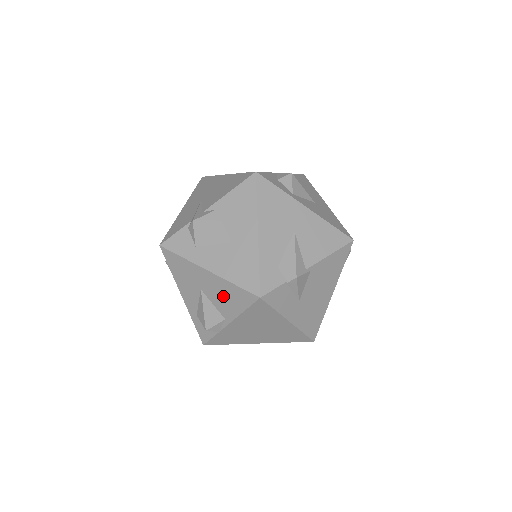
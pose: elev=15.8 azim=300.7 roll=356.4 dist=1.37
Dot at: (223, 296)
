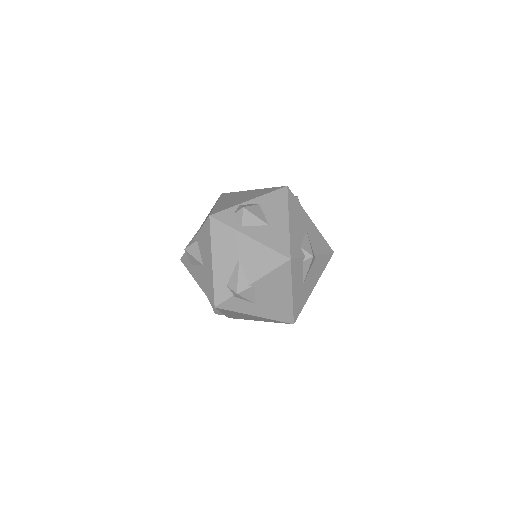
Dot at: occluded
